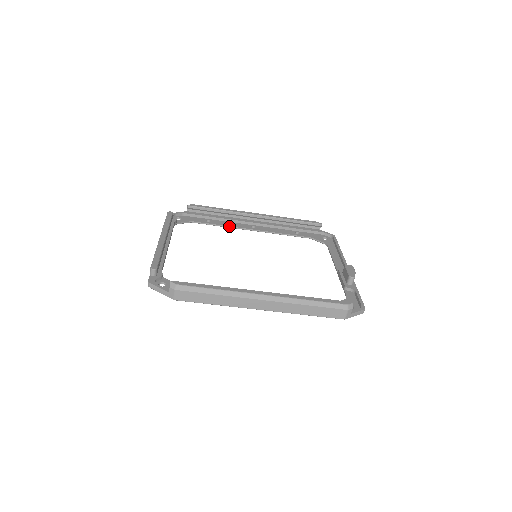
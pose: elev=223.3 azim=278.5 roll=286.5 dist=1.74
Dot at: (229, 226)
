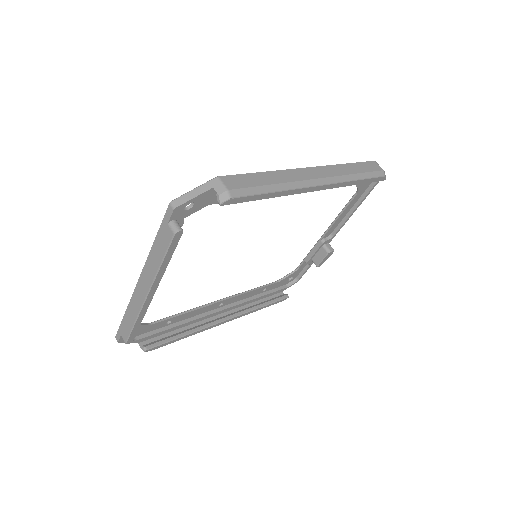
Dot at: occluded
